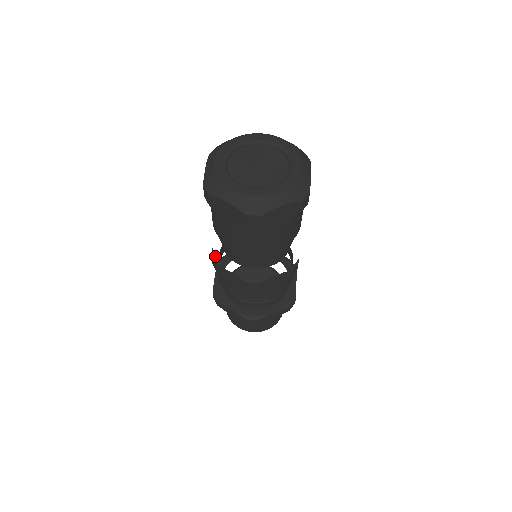
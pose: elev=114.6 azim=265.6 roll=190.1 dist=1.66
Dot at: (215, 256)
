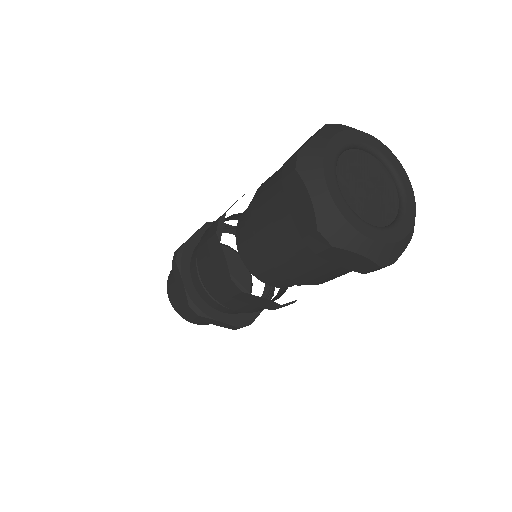
Dot at: (222, 223)
